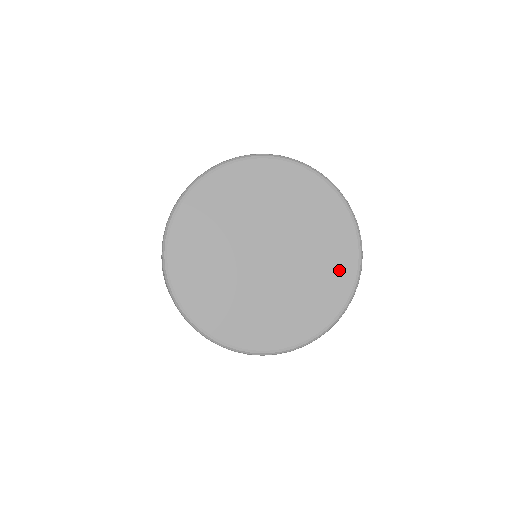
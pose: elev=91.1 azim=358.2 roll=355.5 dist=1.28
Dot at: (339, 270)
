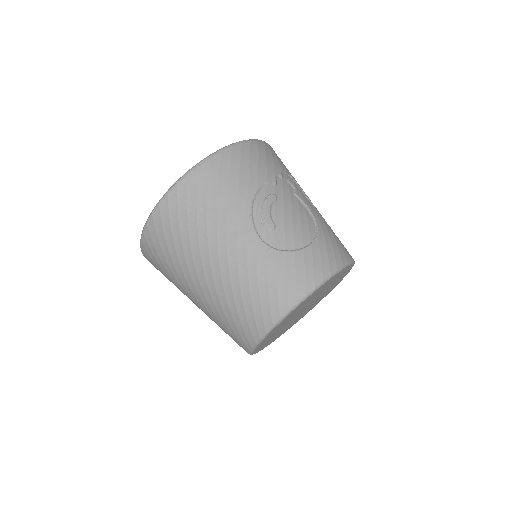
Dot at: occluded
